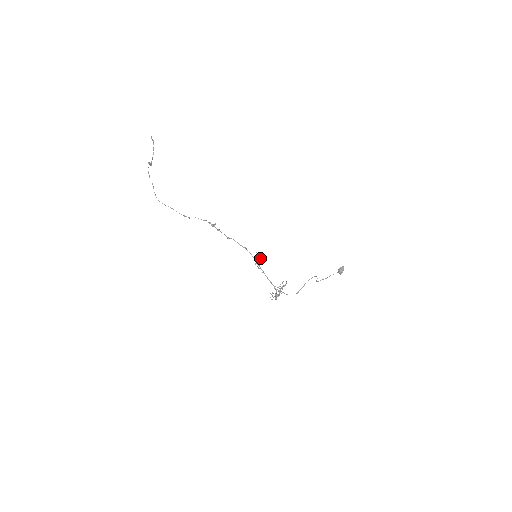
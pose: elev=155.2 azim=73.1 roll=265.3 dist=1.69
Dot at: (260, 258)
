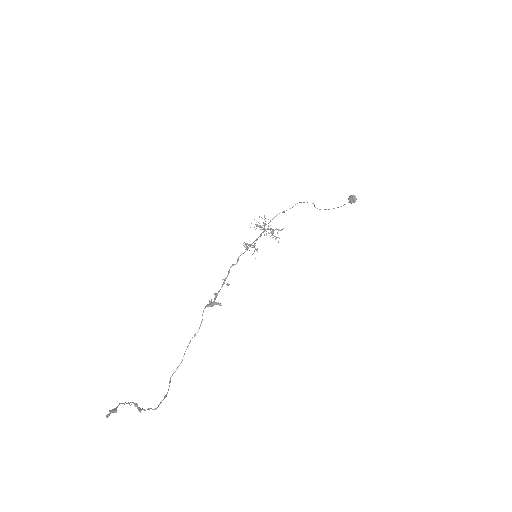
Dot at: occluded
